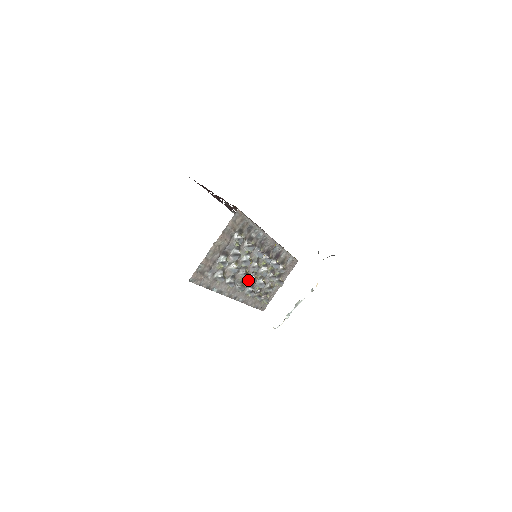
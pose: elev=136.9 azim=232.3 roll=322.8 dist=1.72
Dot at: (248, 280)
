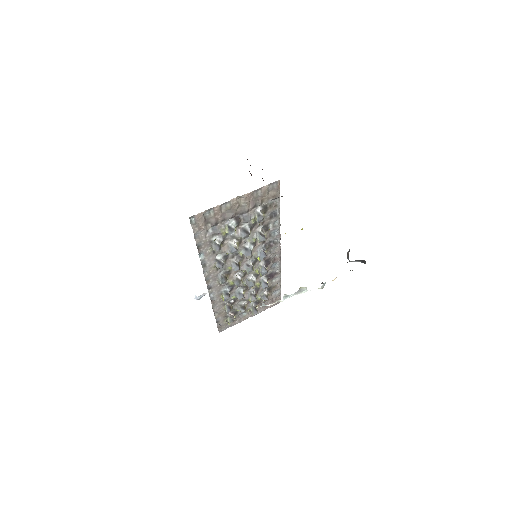
Dot at: (233, 277)
